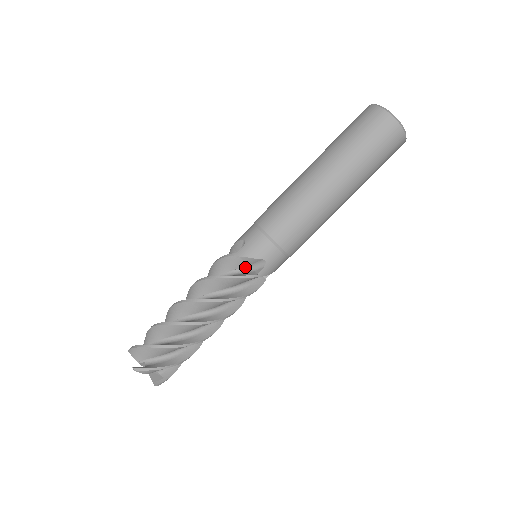
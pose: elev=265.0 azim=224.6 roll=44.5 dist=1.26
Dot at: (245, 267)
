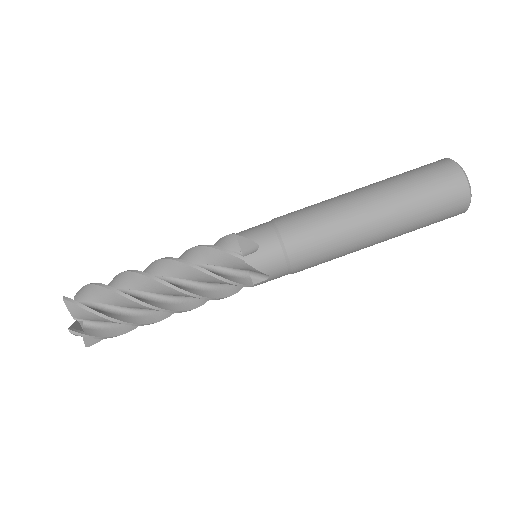
Dot at: (243, 270)
